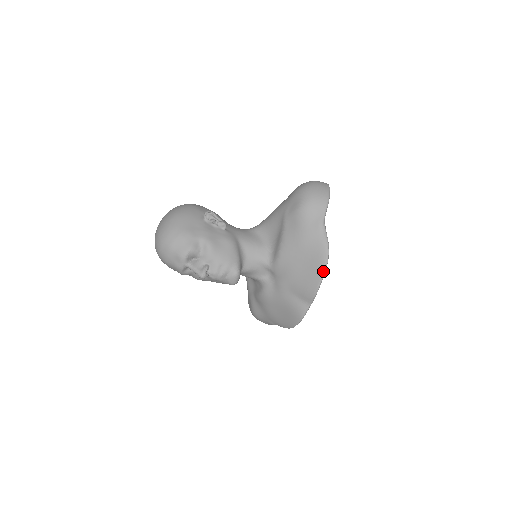
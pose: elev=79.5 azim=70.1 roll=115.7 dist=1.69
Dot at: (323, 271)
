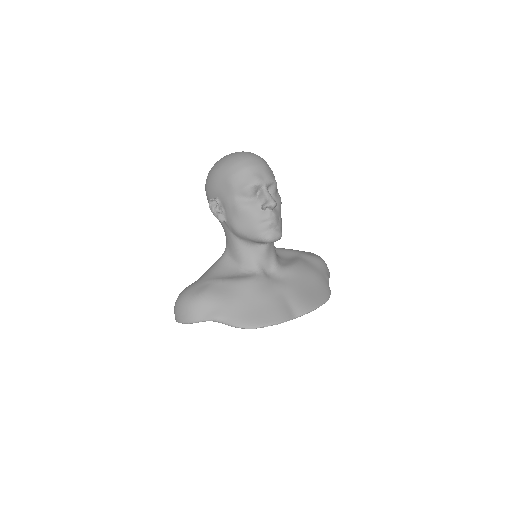
Dot at: (324, 301)
